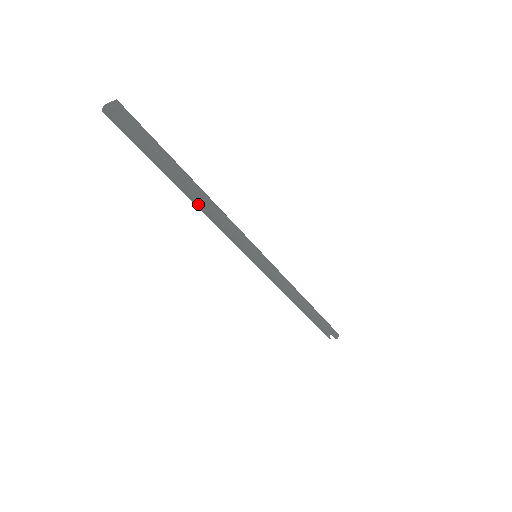
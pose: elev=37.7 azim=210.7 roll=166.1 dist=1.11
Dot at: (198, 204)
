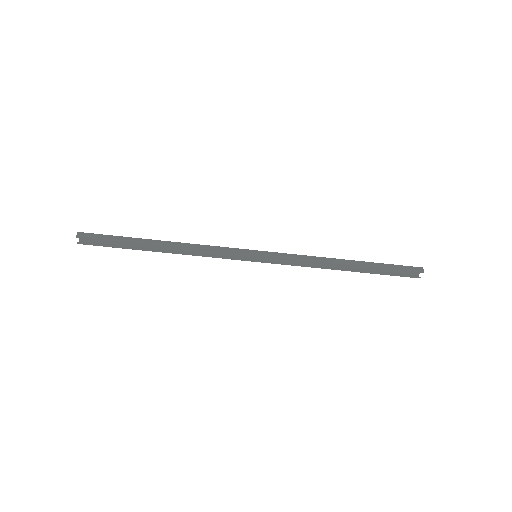
Dot at: (178, 252)
